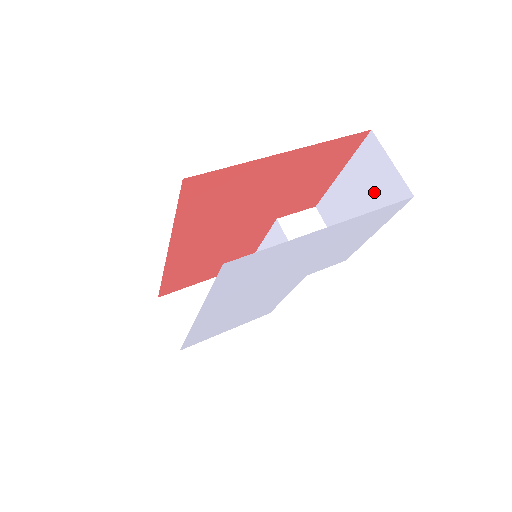
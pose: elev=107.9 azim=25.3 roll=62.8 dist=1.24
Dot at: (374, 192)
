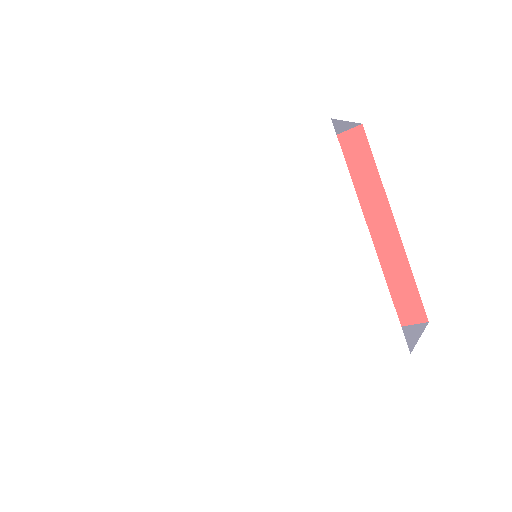
Dot at: occluded
